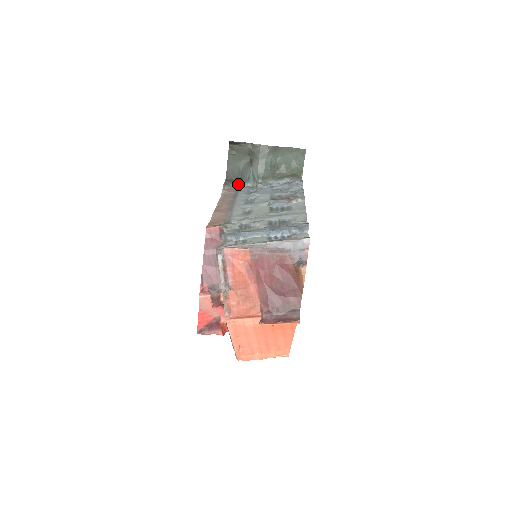
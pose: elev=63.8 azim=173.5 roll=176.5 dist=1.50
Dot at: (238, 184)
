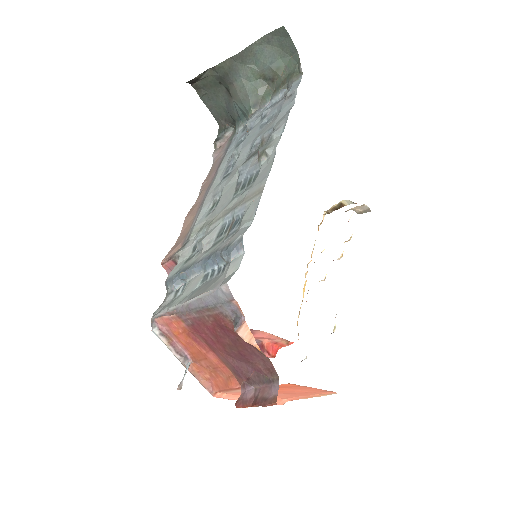
Dot at: (234, 128)
